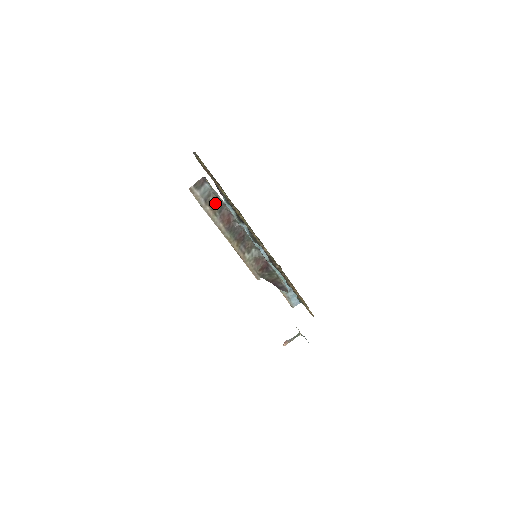
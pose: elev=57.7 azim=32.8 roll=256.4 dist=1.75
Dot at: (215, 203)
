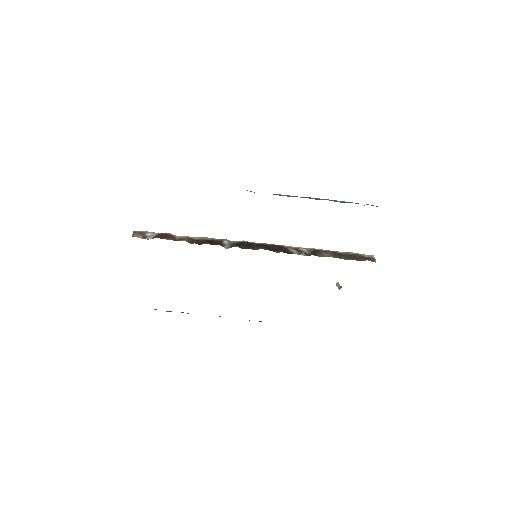
Dot at: occluded
